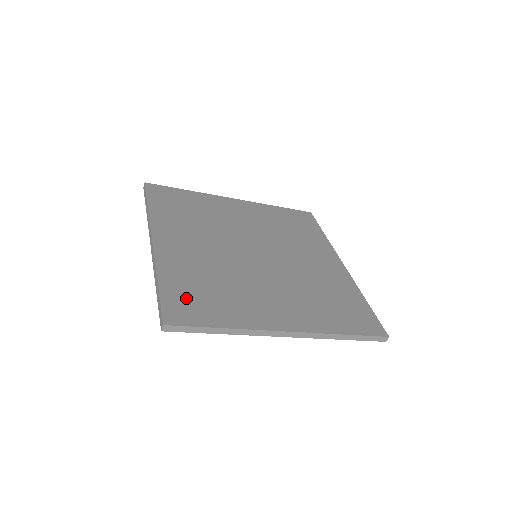
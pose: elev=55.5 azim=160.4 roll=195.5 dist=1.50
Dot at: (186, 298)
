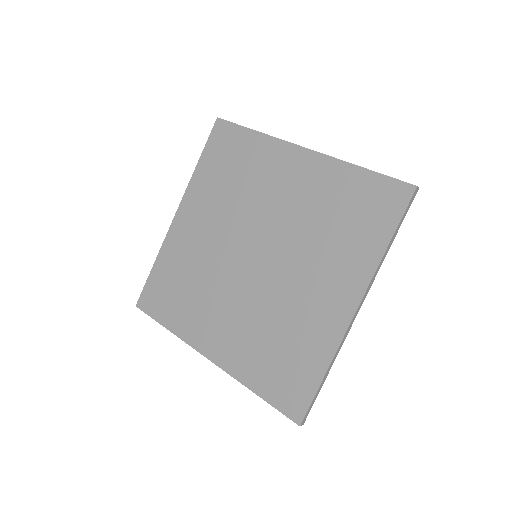
Dot at: (160, 289)
